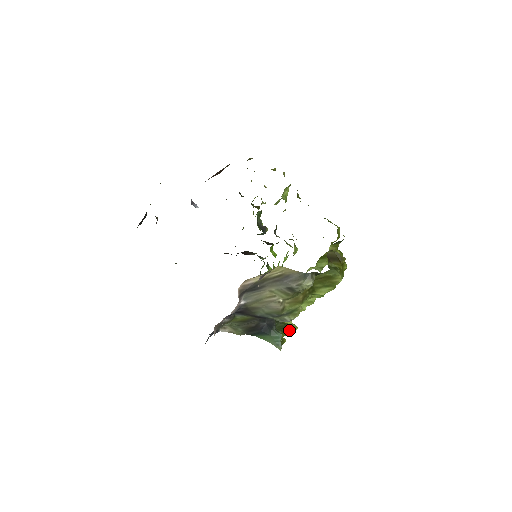
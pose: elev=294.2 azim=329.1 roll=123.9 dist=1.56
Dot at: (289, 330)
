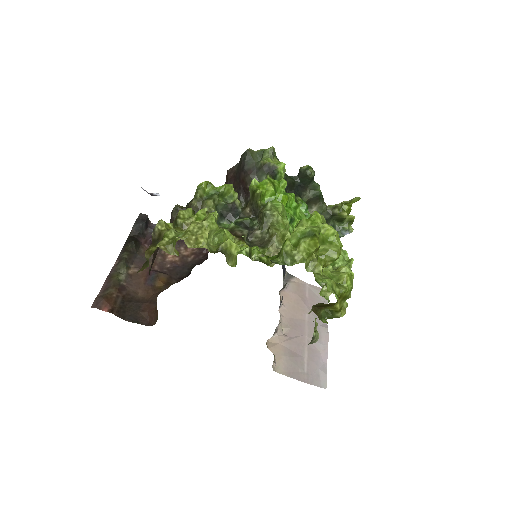
Dot at: (352, 203)
